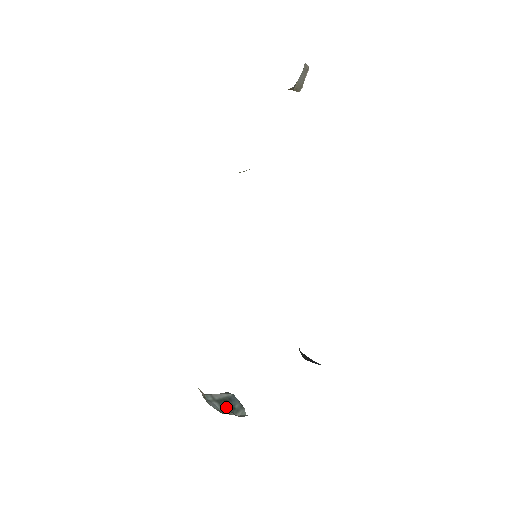
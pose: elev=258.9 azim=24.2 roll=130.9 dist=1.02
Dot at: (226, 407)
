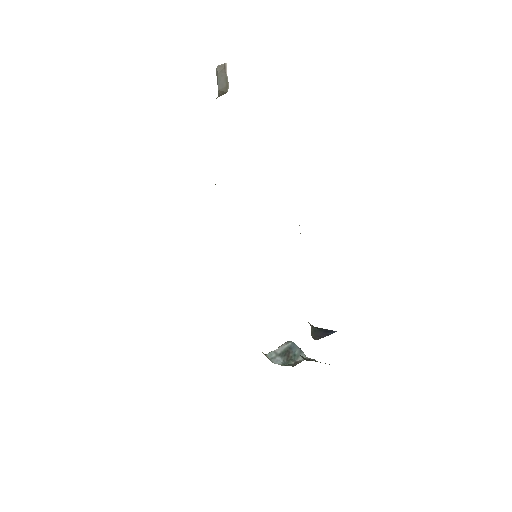
Dot at: (288, 357)
